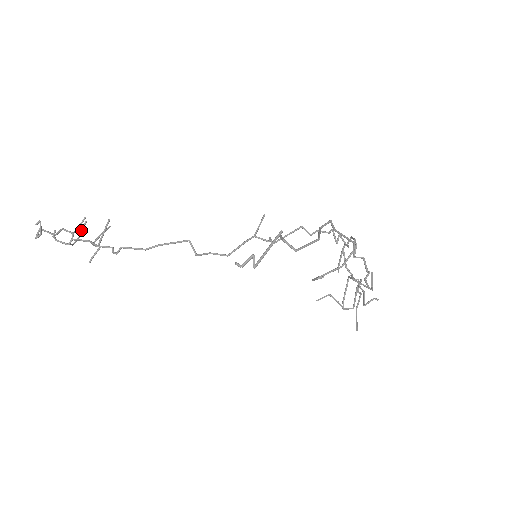
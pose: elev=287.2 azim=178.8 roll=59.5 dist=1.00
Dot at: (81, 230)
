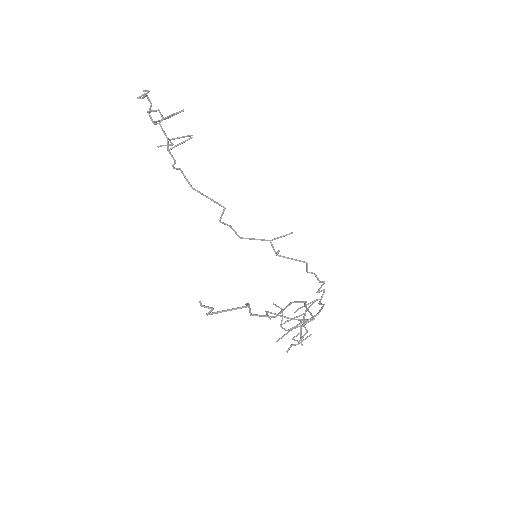
Dot at: occluded
